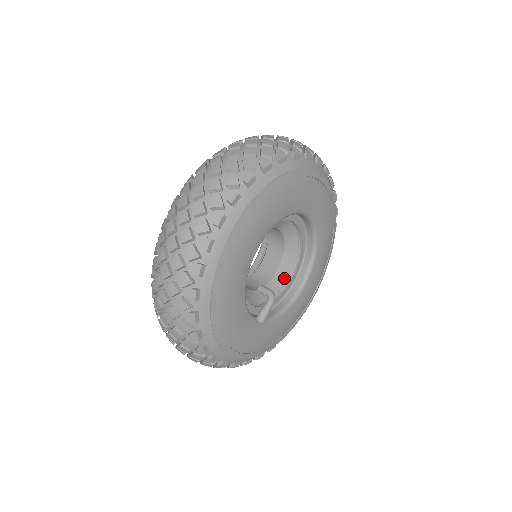
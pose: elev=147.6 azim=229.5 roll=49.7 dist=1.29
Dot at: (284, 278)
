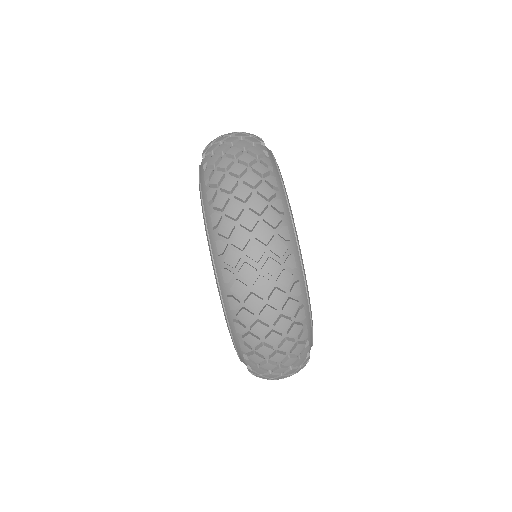
Dot at: occluded
